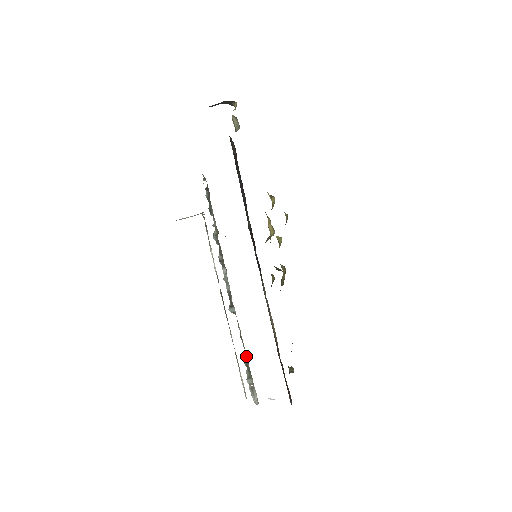
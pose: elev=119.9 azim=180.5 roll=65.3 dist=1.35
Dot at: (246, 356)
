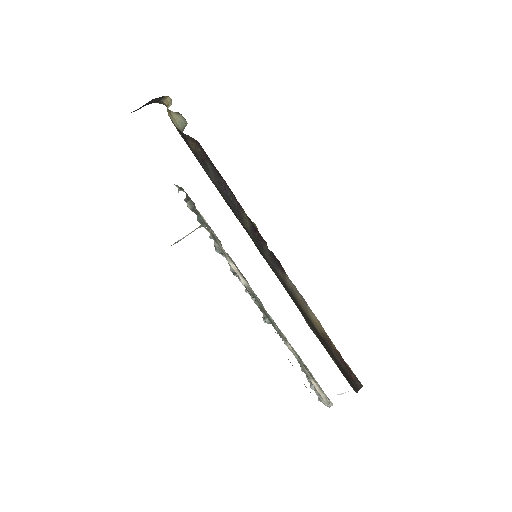
Dot at: (302, 362)
